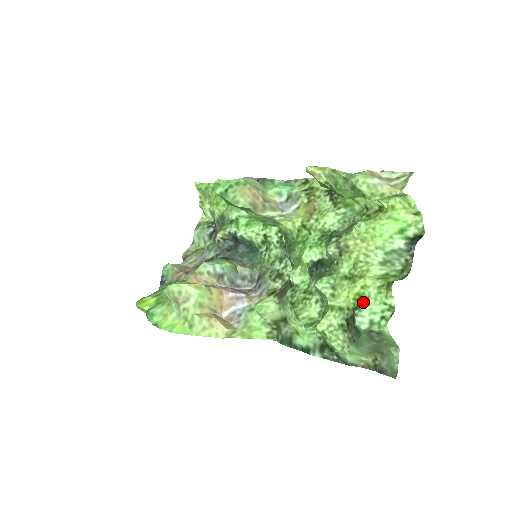
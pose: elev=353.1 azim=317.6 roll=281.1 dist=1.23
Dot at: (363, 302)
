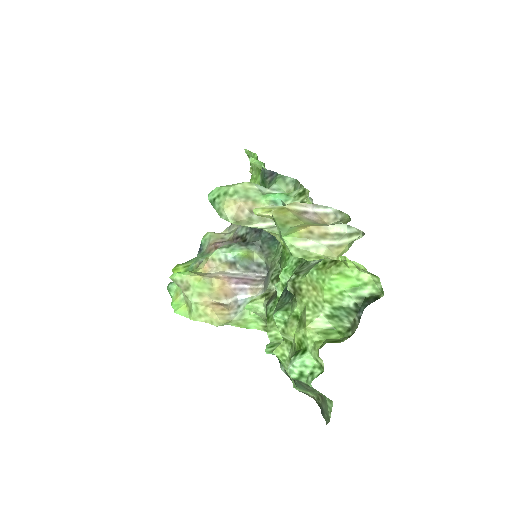
Dot at: (302, 350)
